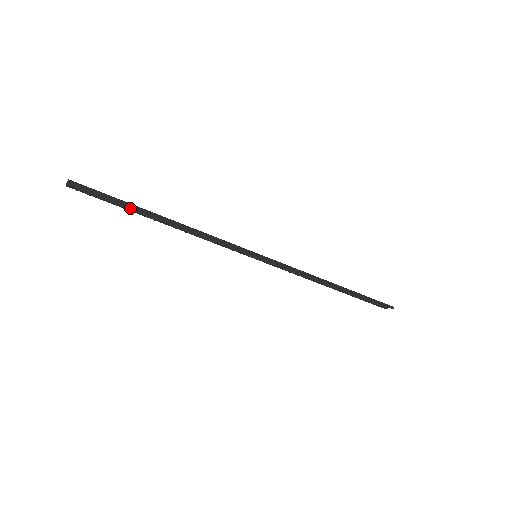
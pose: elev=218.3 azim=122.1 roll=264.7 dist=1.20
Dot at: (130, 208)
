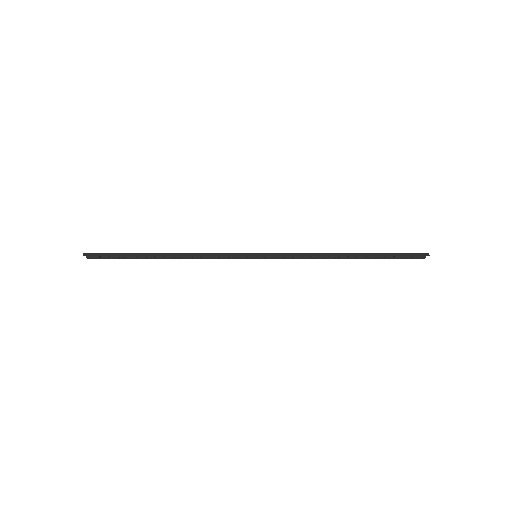
Dot at: (137, 257)
